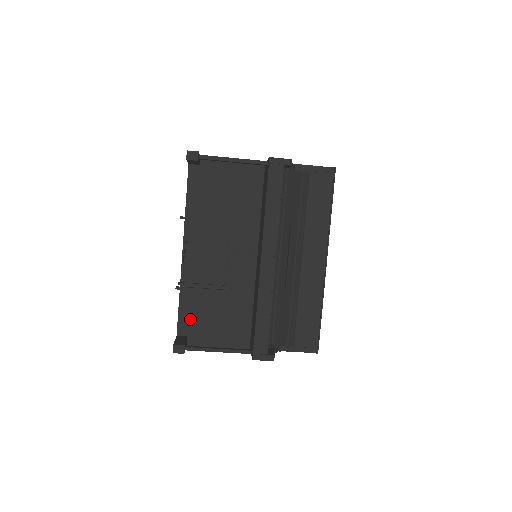
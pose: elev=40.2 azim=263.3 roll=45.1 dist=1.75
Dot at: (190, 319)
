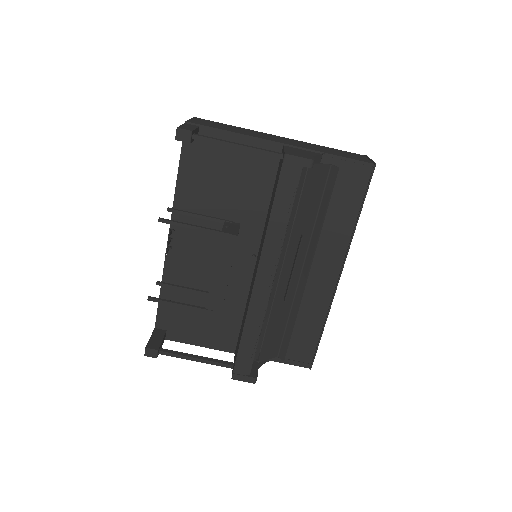
Dot at: (171, 314)
